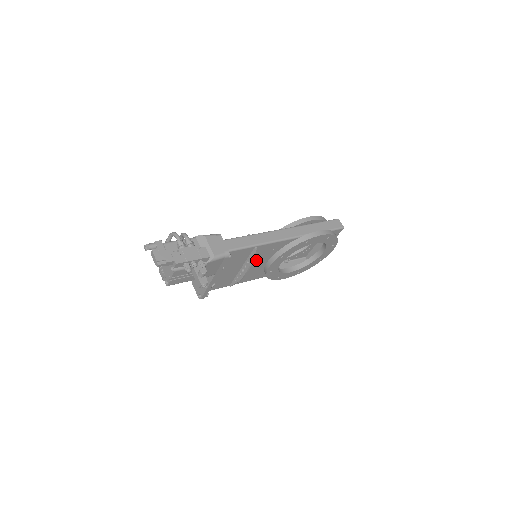
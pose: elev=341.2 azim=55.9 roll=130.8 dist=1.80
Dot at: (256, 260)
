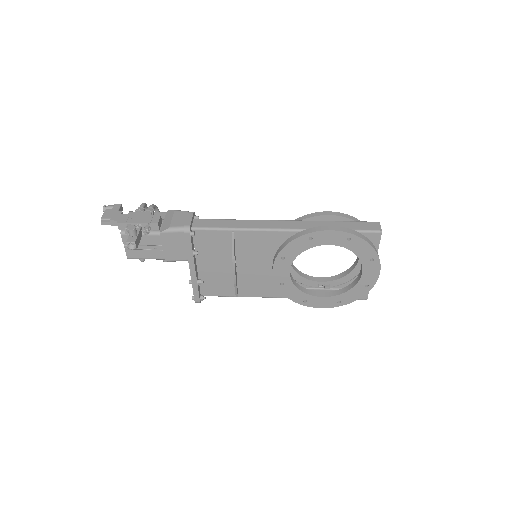
Dot at: (251, 258)
